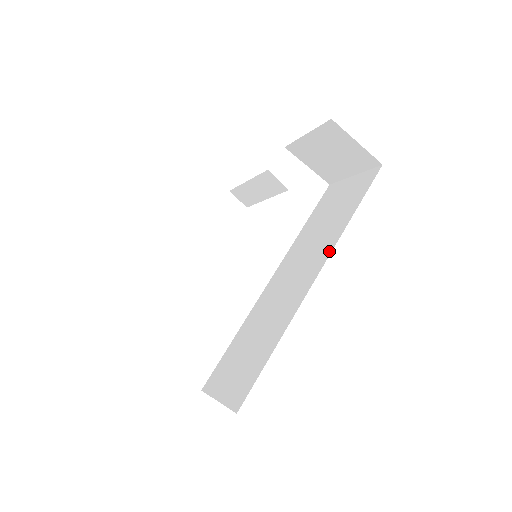
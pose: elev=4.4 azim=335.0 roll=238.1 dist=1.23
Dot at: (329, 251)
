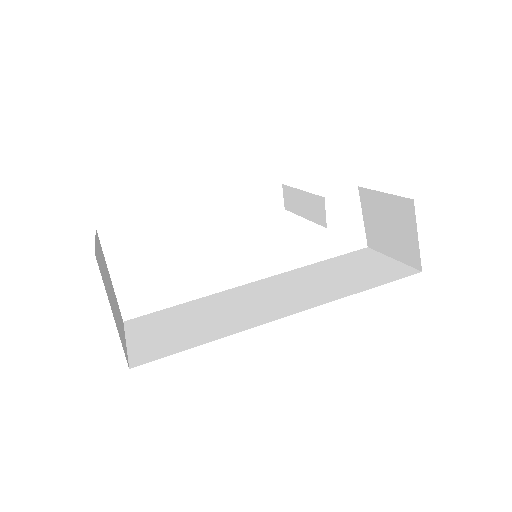
Dot at: (317, 304)
